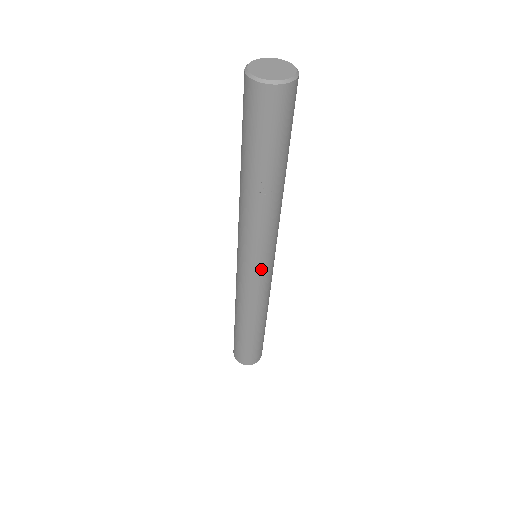
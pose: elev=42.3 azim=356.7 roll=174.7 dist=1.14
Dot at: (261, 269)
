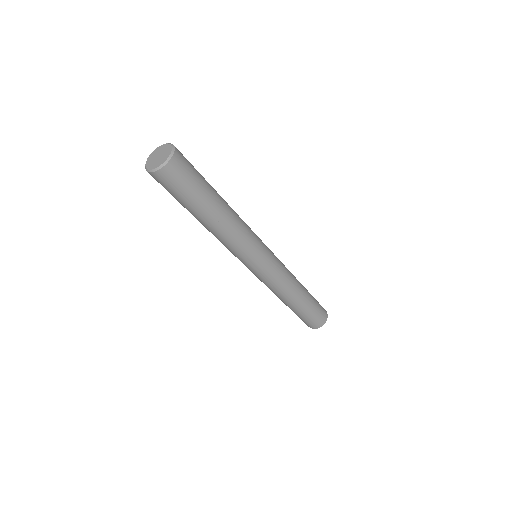
Dot at: (262, 263)
